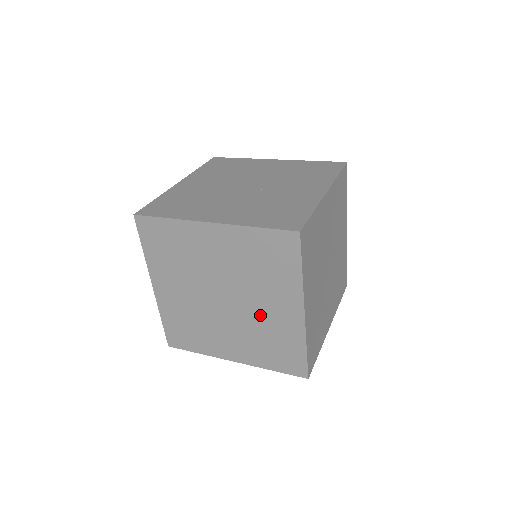
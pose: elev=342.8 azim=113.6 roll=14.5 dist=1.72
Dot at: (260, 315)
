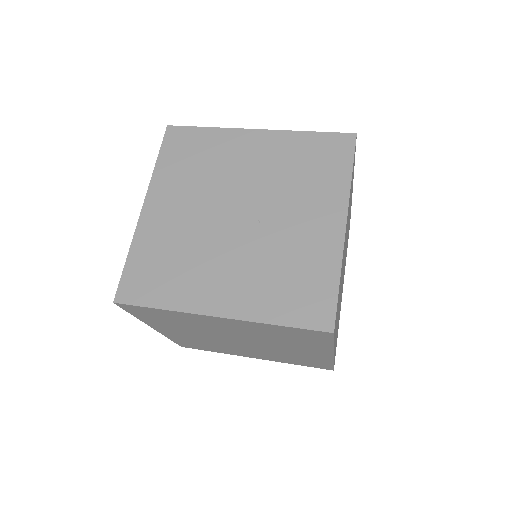
Dot at: (283, 351)
